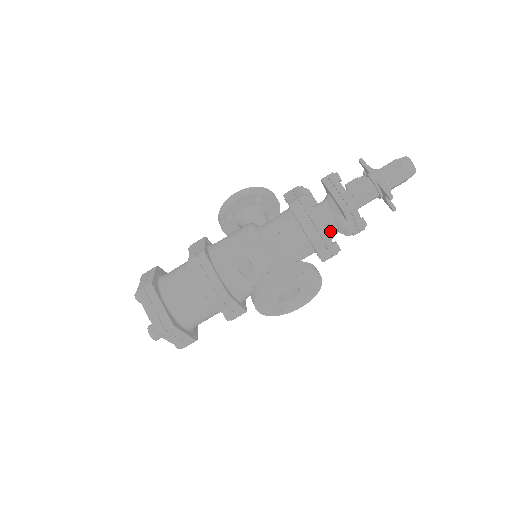
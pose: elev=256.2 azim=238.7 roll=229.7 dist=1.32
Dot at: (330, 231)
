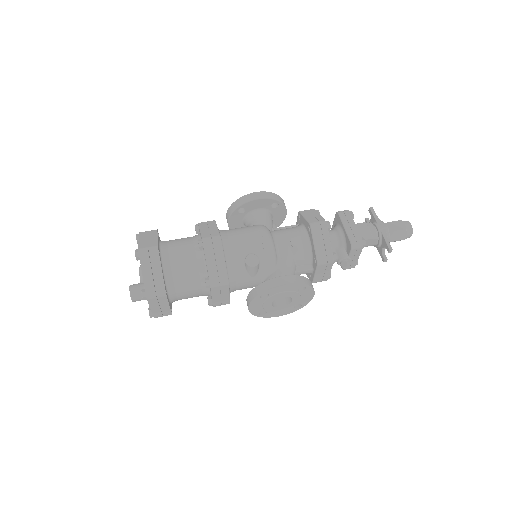
Dot at: (336, 260)
